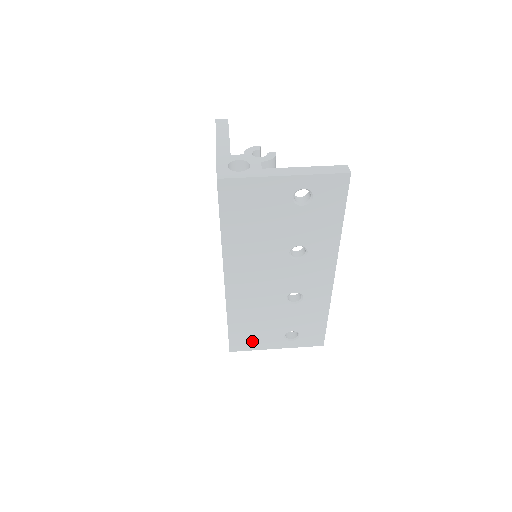
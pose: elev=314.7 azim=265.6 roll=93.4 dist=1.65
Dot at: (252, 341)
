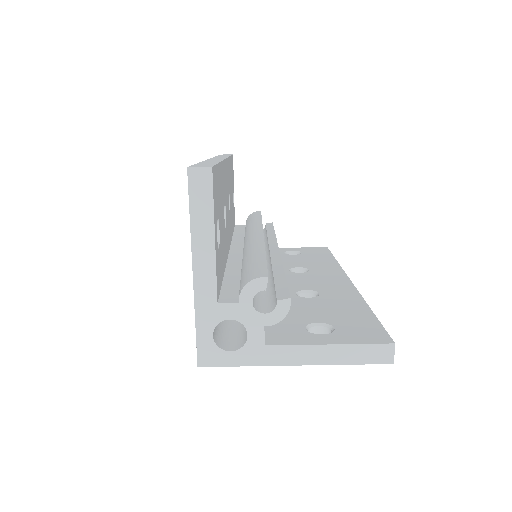
Dot at: occluded
